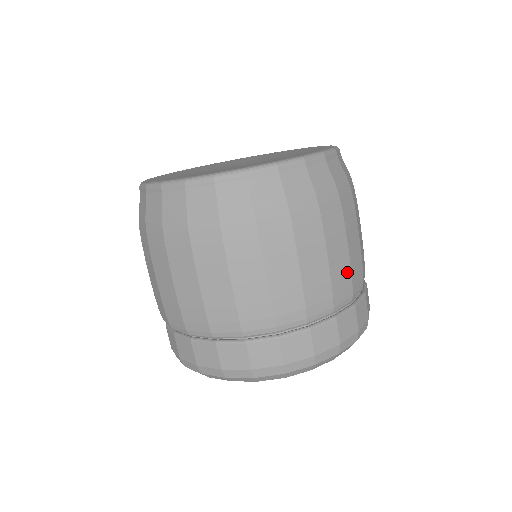
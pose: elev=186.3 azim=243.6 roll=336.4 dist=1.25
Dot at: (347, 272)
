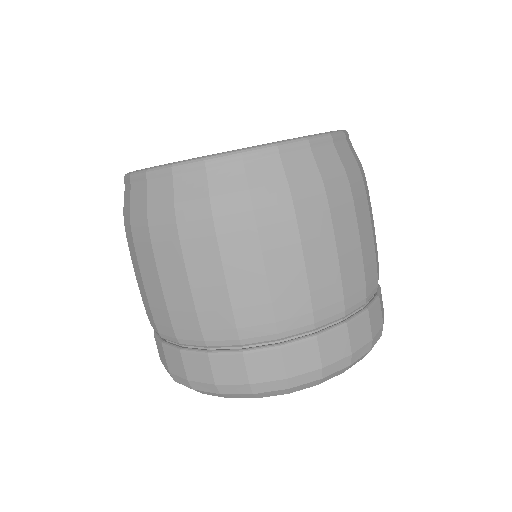
Dot at: (225, 309)
